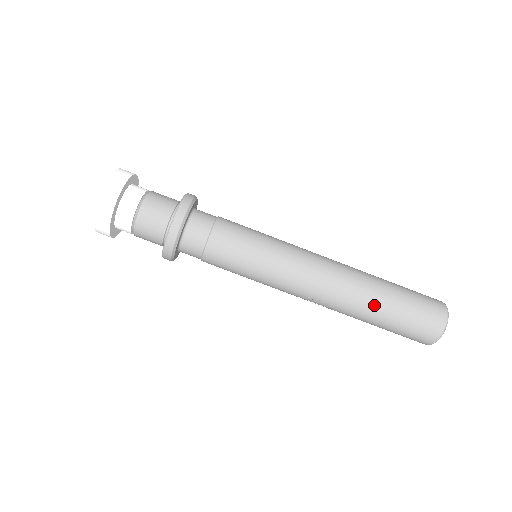
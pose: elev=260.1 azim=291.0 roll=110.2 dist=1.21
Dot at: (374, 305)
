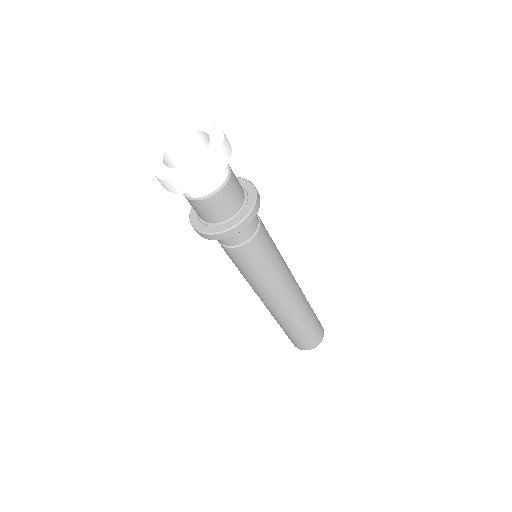
Dot at: (299, 324)
